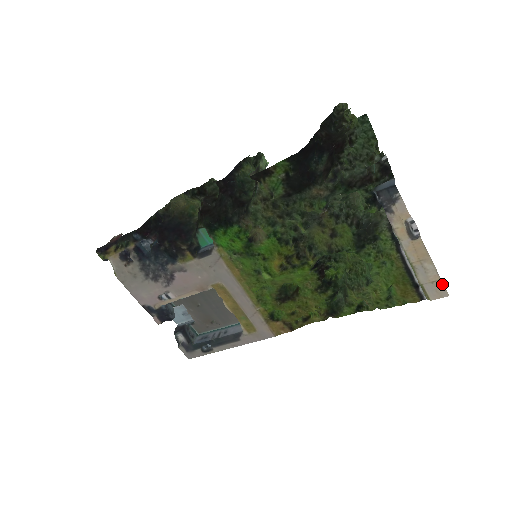
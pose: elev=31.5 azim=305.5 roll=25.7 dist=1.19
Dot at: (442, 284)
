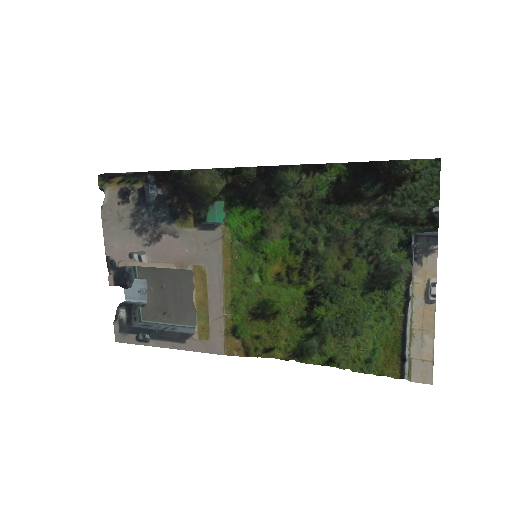
Dot at: (432, 367)
